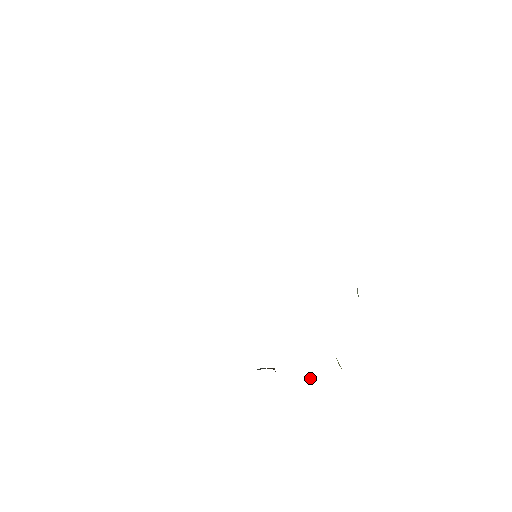
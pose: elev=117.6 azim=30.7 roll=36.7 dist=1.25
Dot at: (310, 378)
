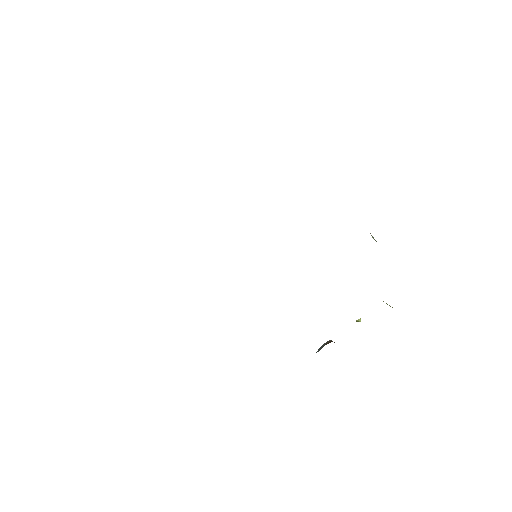
Dot at: (356, 321)
